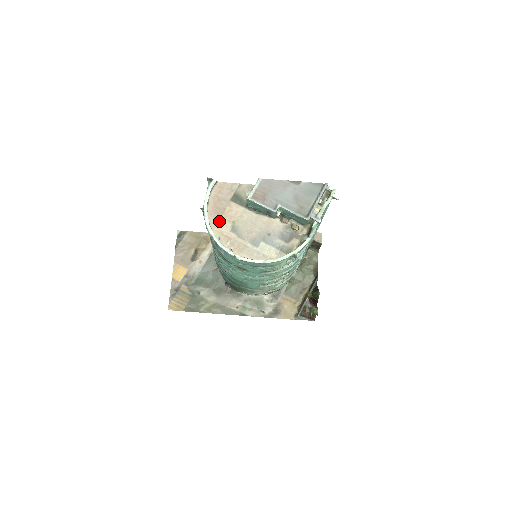
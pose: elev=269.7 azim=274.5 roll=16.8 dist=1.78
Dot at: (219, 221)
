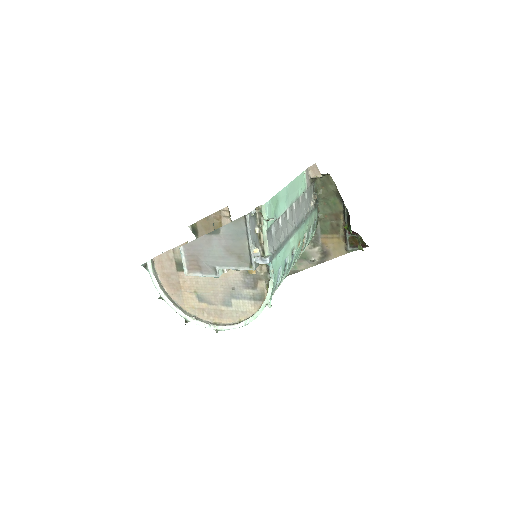
Dot at: (183, 297)
